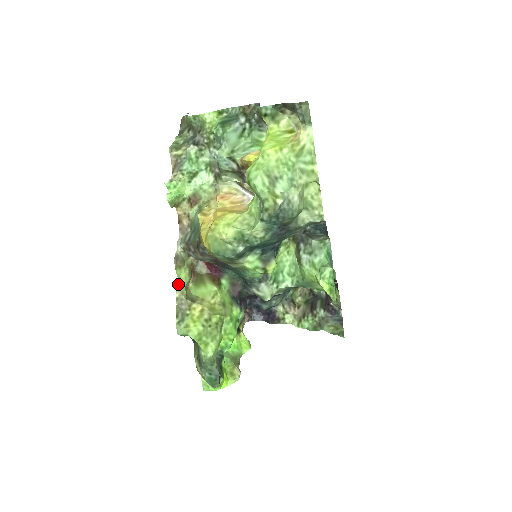
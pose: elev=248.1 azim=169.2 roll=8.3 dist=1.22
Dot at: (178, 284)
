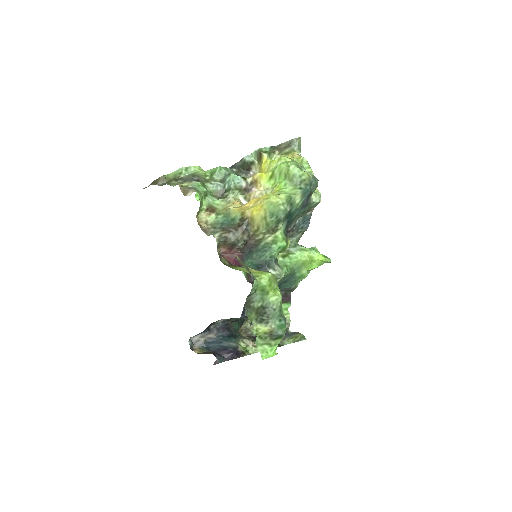
Dot at: occluded
